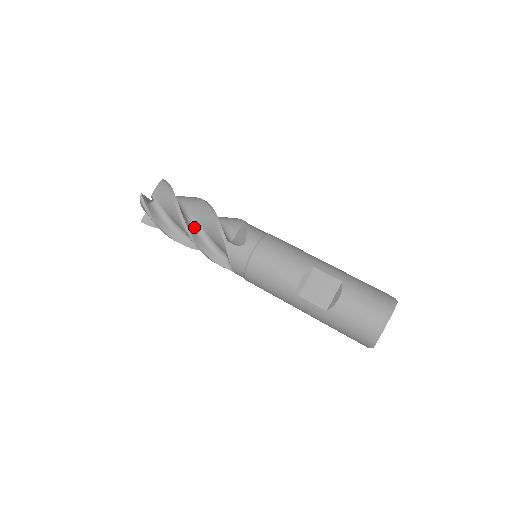
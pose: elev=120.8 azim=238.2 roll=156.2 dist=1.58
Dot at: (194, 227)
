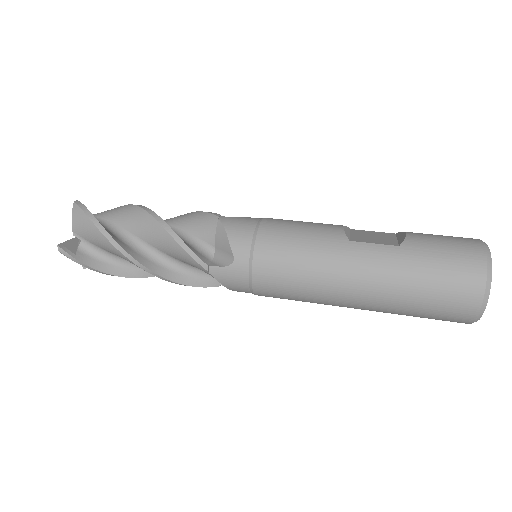
Dot at: occluded
